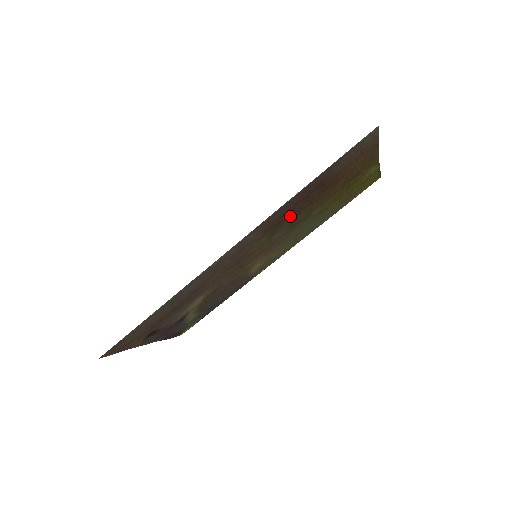
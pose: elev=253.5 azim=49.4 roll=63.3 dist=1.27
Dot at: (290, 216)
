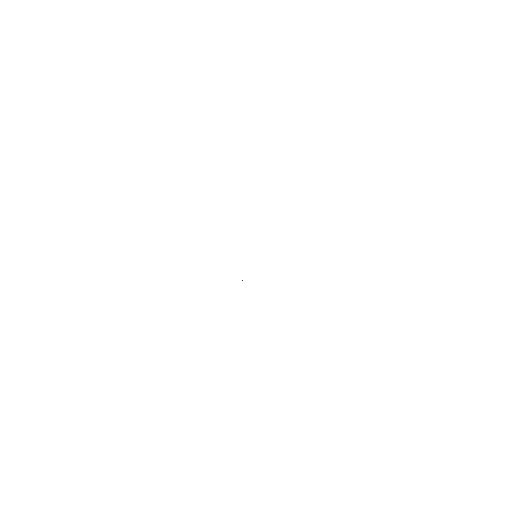
Dot at: occluded
